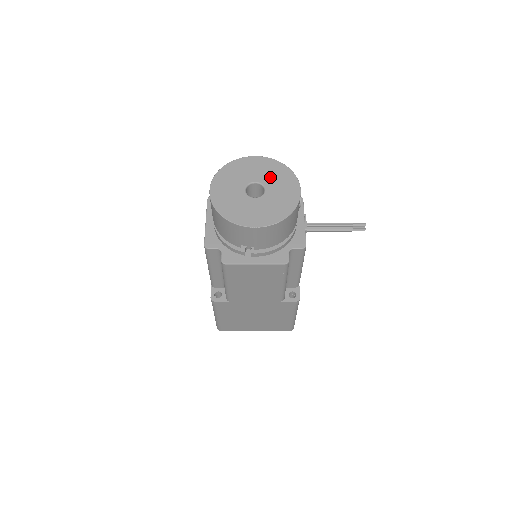
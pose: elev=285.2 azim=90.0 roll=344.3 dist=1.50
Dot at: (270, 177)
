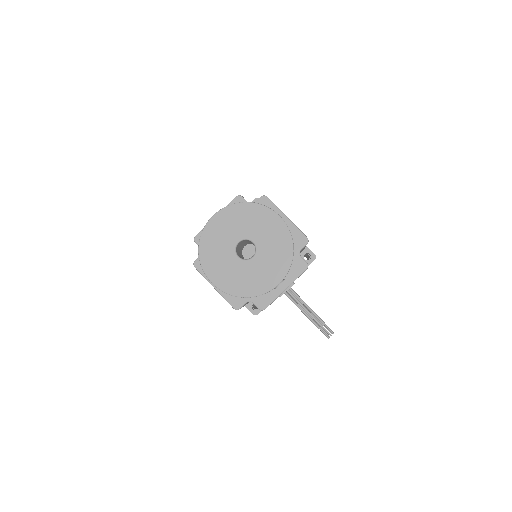
Dot at: (269, 249)
